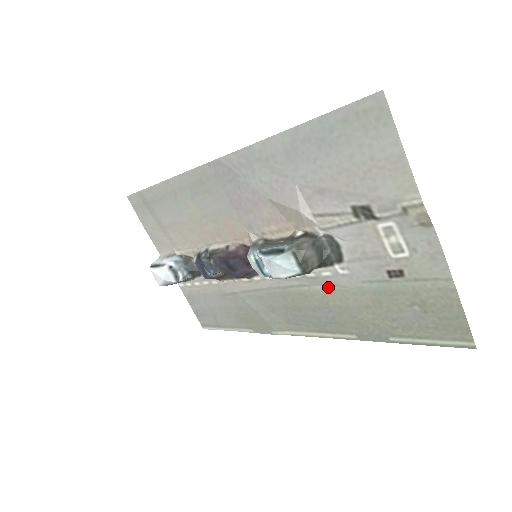
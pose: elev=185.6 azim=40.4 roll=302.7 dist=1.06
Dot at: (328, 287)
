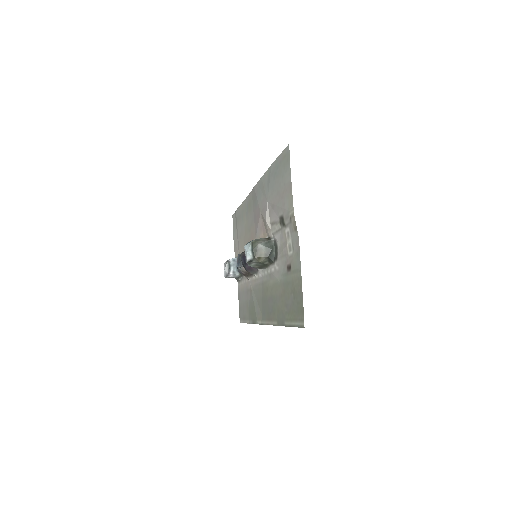
Dot at: (273, 281)
